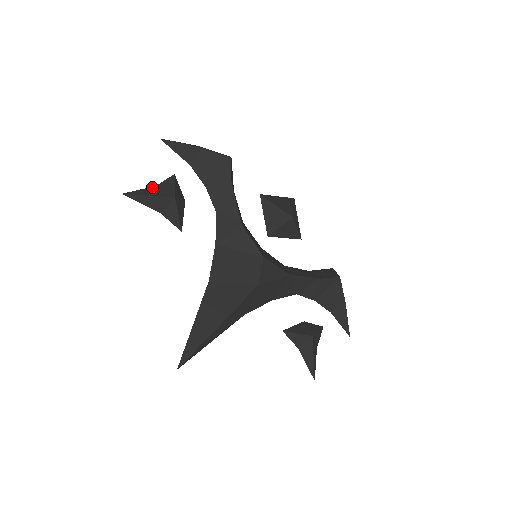
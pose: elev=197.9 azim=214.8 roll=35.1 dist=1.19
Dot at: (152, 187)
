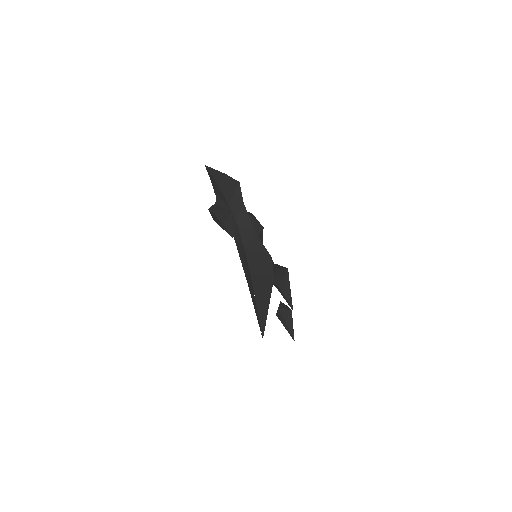
Dot at: (215, 204)
